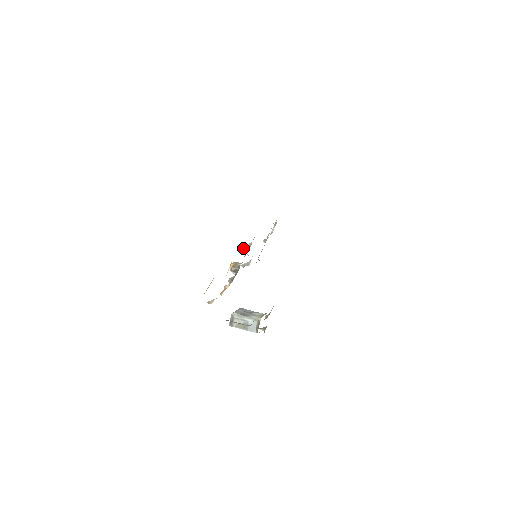
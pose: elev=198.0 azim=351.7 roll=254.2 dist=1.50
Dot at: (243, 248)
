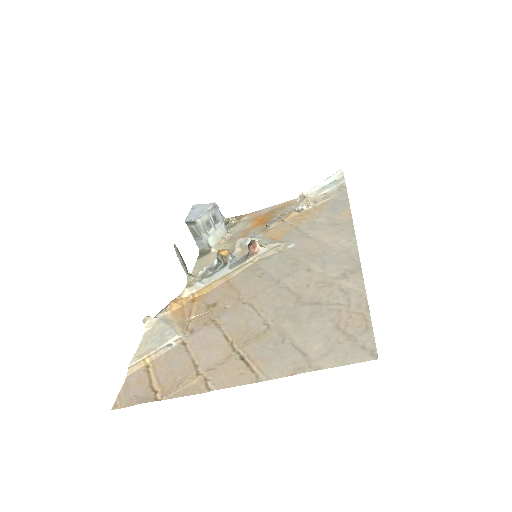
Dot at: (251, 249)
